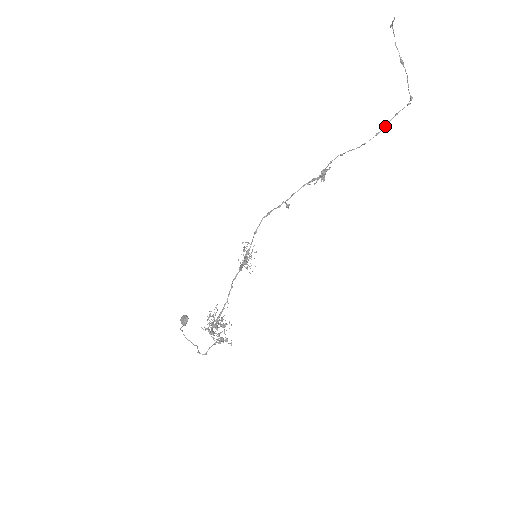
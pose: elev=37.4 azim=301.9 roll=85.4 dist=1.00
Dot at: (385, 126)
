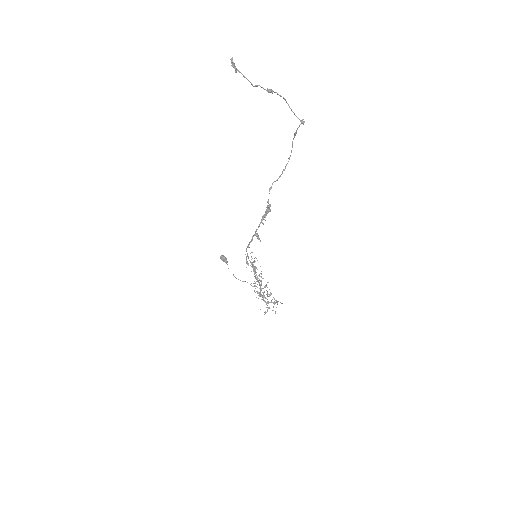
Dot at: occluded
